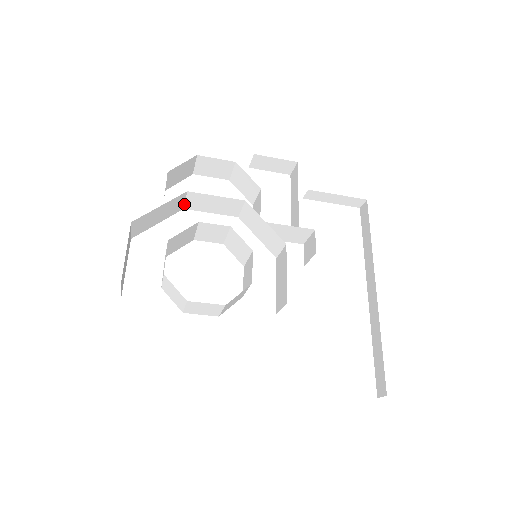
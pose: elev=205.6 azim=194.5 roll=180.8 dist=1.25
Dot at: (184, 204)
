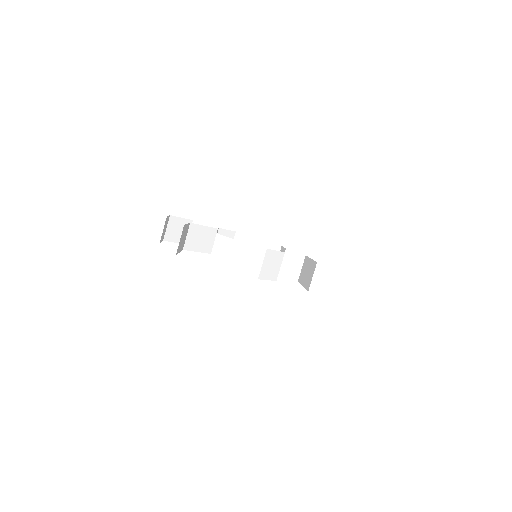
Dot at: (184, 242)
